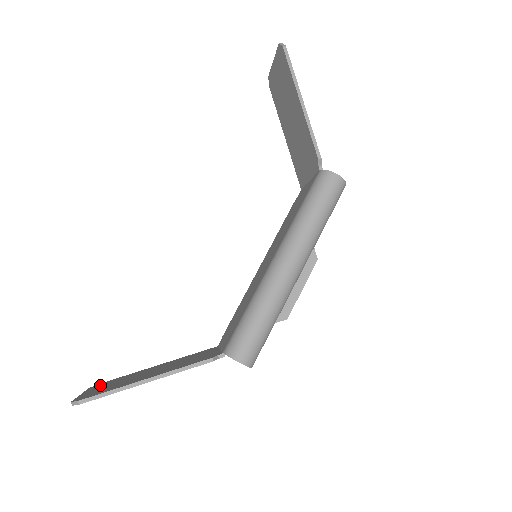
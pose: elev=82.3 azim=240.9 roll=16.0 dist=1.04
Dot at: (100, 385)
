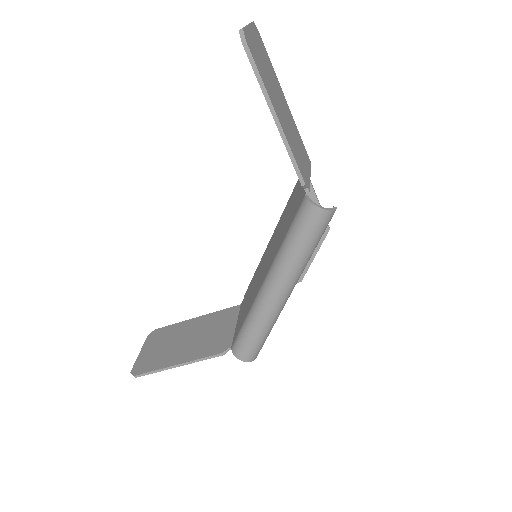
Dot at: (154, 338)
